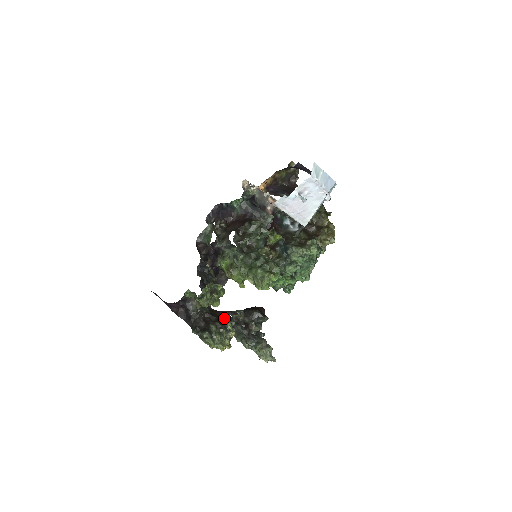
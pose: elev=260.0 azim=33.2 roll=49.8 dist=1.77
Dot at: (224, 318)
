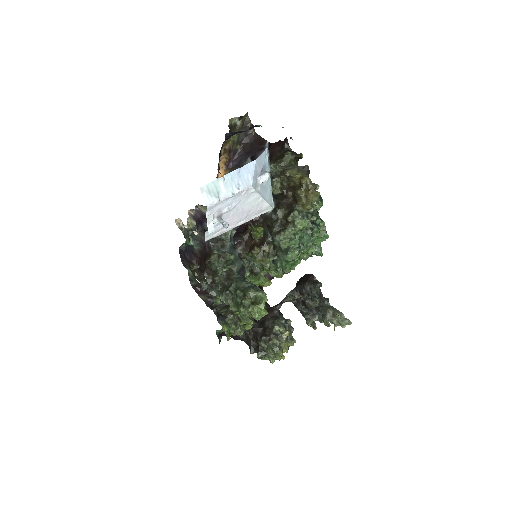
Dot at: (270, 323)
